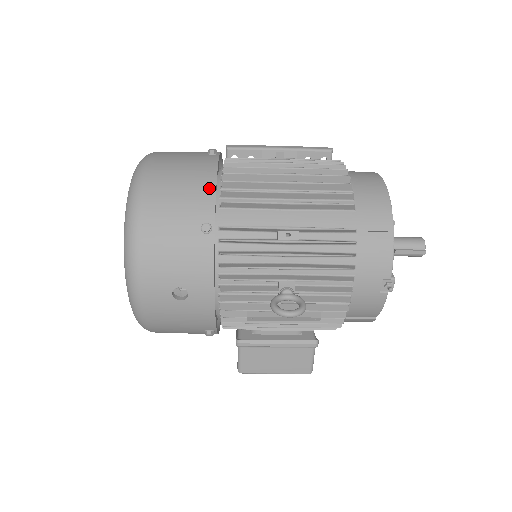
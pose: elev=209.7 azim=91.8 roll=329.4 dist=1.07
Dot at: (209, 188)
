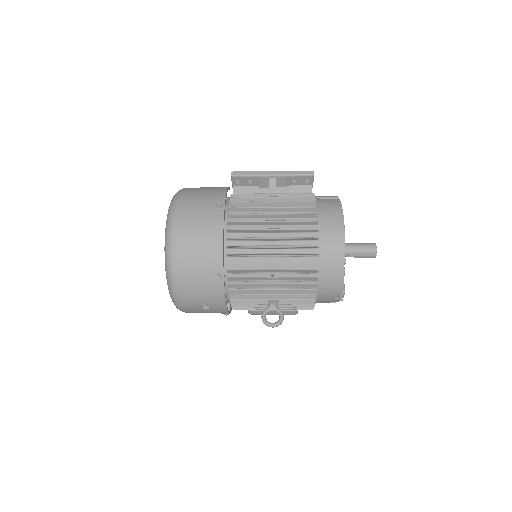
Dot at: (218, 248)
